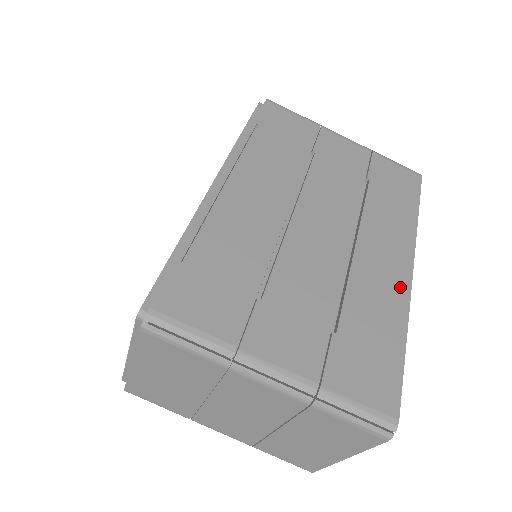
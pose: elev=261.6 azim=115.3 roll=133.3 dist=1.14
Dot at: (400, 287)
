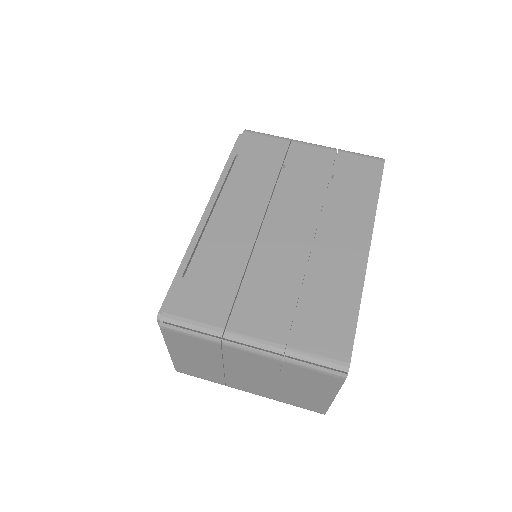
Dot at: (357, 262)
